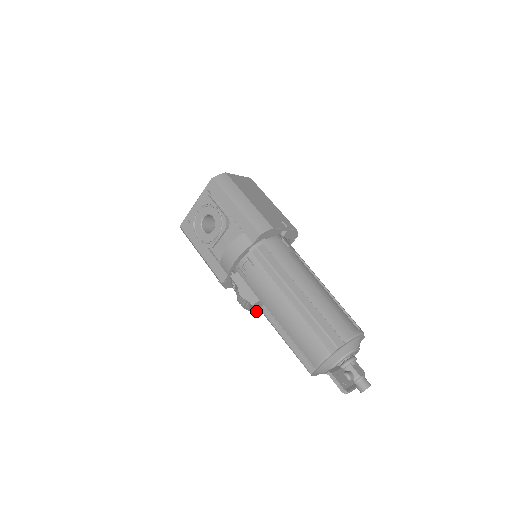
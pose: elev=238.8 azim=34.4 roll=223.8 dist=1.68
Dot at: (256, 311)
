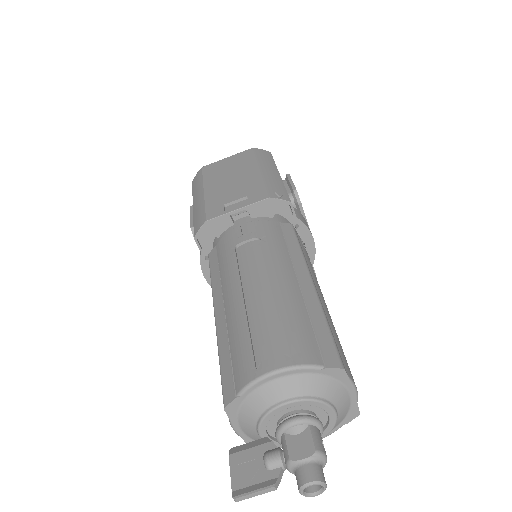
Dot at: occluded
